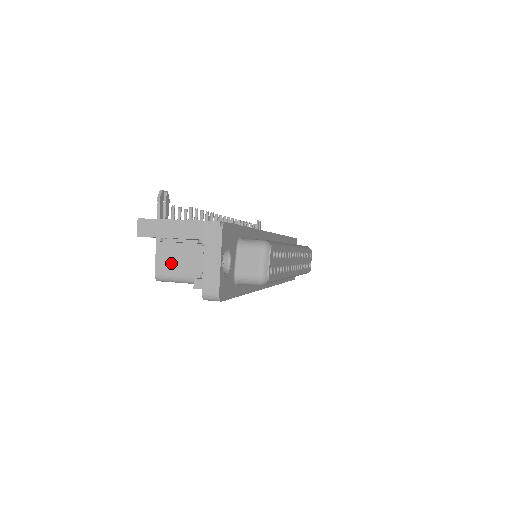
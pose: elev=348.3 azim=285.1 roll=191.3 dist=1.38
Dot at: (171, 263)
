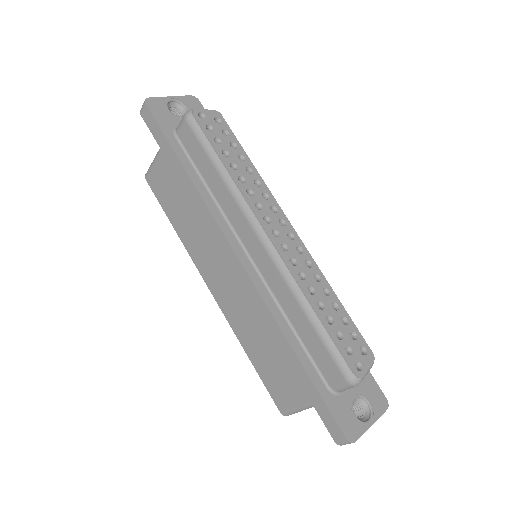
Dot at: occluded
